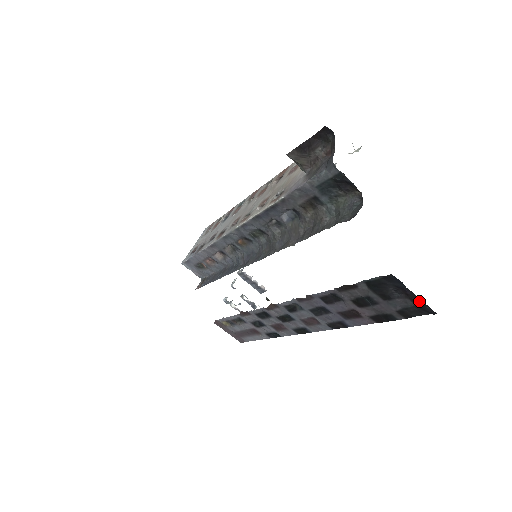
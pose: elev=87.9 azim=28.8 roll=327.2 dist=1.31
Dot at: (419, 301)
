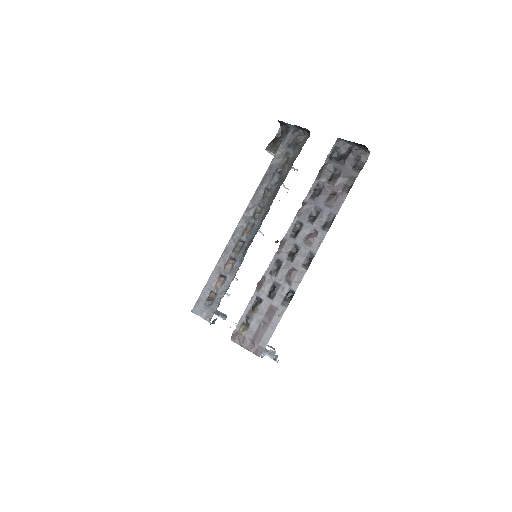
Dot at: (357, 149)
